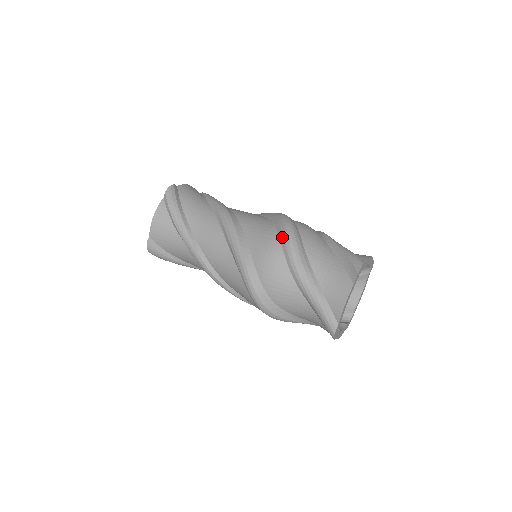
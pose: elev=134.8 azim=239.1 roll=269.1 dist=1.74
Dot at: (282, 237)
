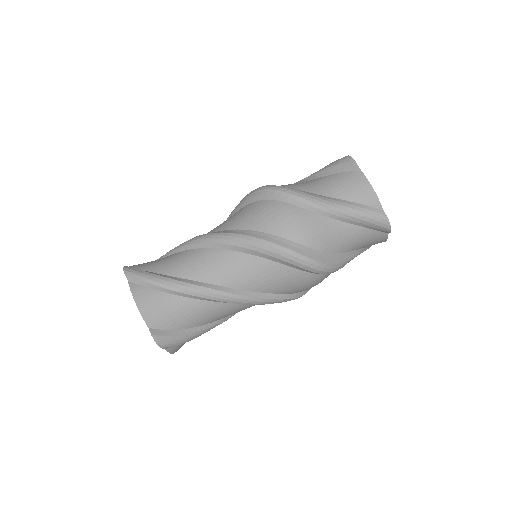
Dot at: (272, 196)
